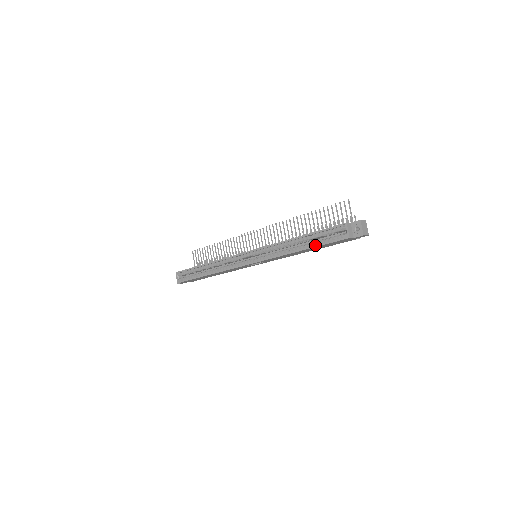
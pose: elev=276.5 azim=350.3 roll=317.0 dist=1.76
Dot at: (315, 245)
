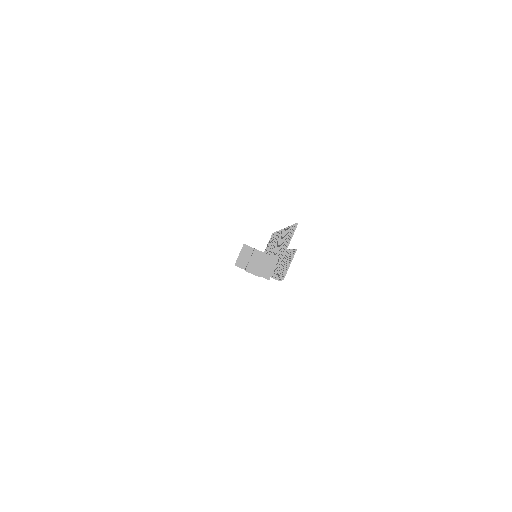
Dot at: occluded
